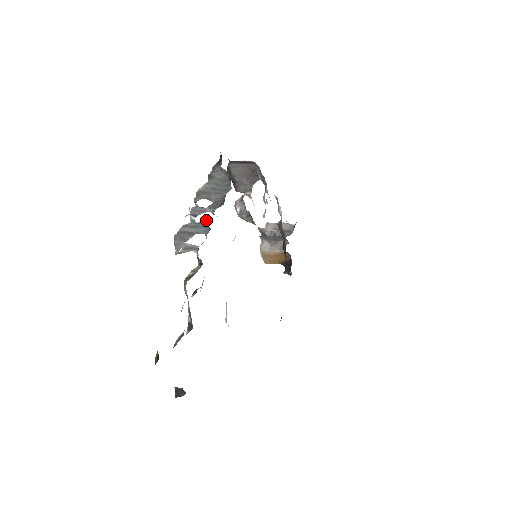
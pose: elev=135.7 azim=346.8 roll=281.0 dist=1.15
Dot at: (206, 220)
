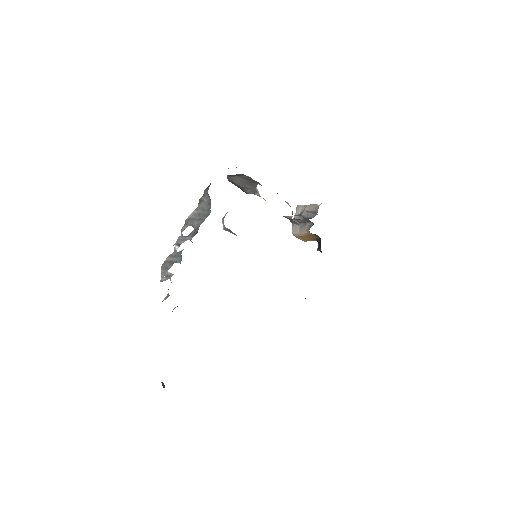
Dot at: (183, 249)
